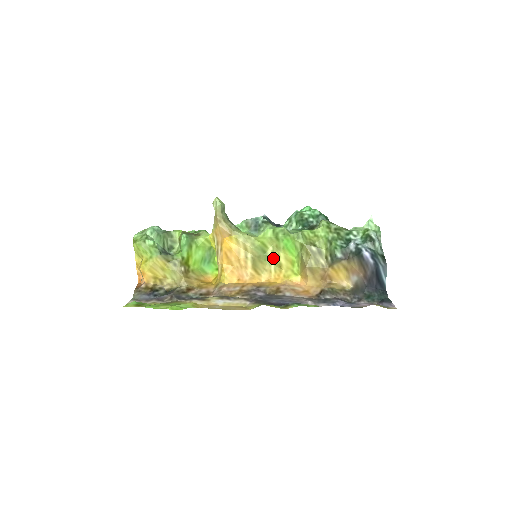
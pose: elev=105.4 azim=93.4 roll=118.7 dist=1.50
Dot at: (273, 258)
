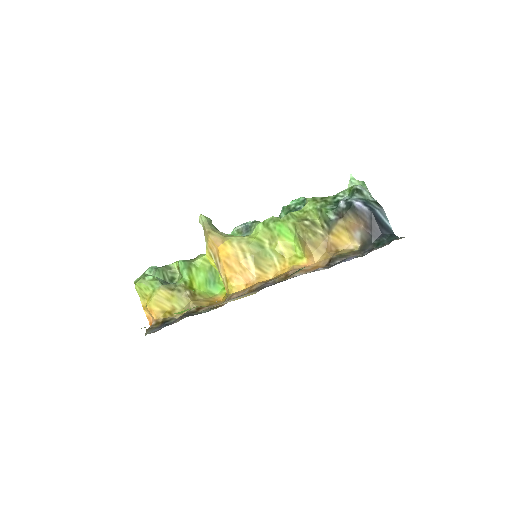
Dot at: (272, 250)
